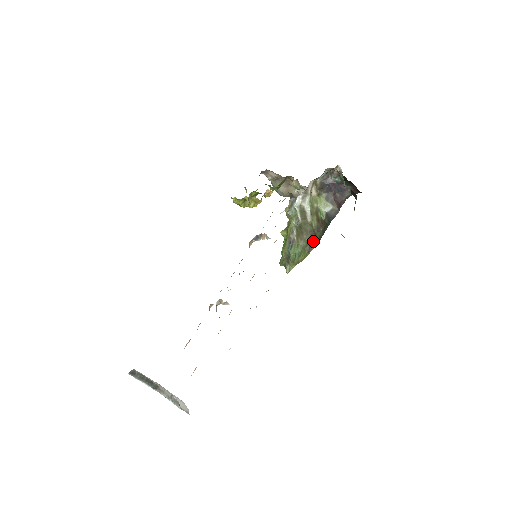
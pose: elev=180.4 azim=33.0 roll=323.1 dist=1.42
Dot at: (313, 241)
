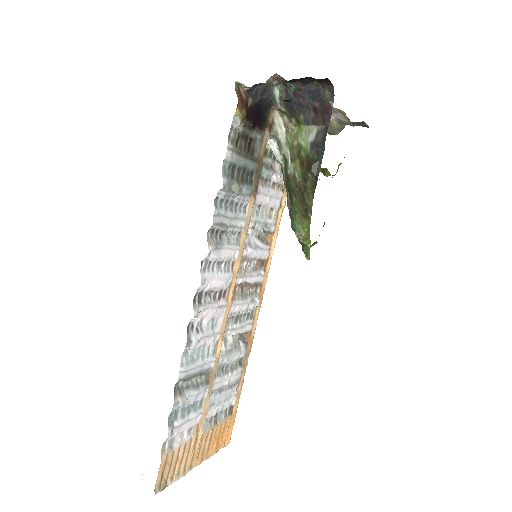
Dot at: (305, 199)
